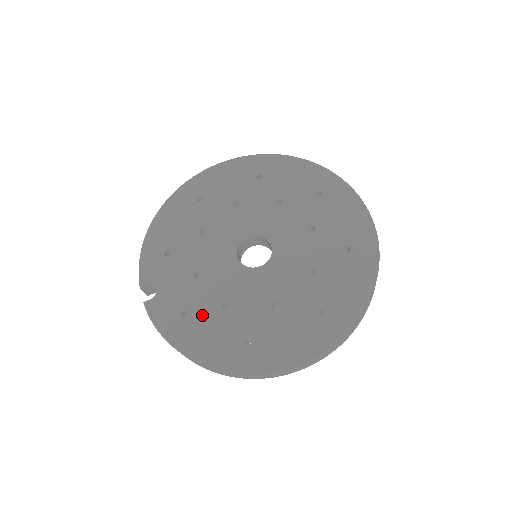
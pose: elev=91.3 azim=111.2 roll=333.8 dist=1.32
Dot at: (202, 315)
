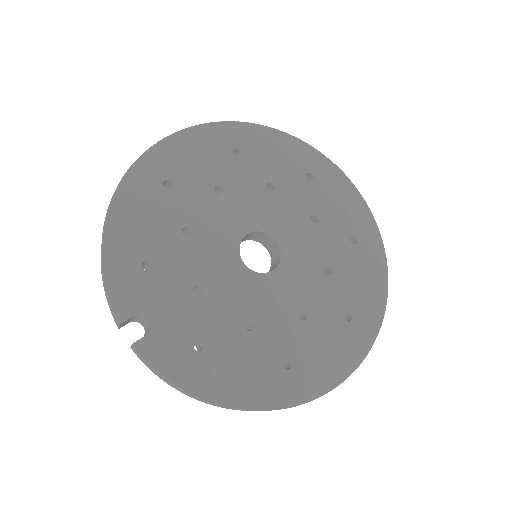
Dot at: (223, 345)
